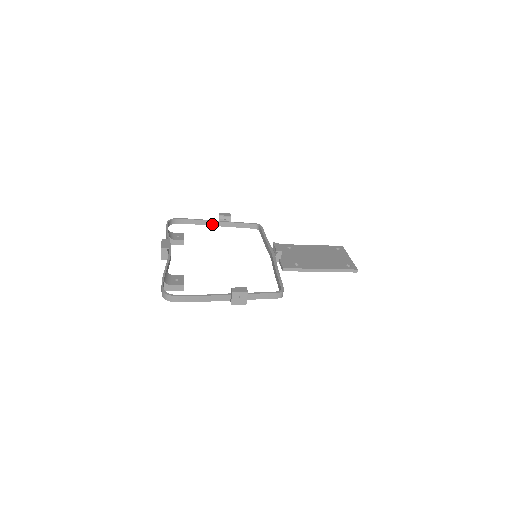
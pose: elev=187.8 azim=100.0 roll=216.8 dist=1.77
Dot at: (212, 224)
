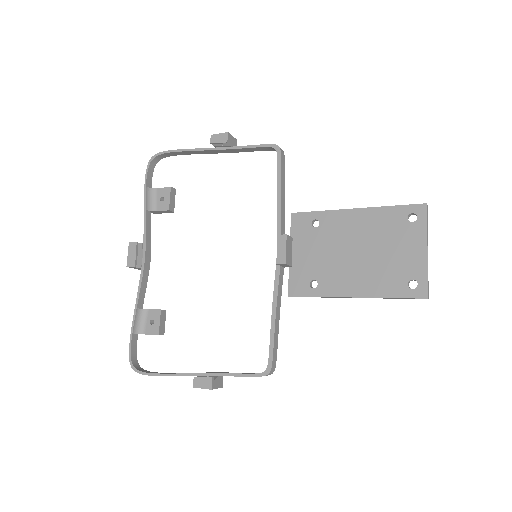
Dot at: (209, 152)
